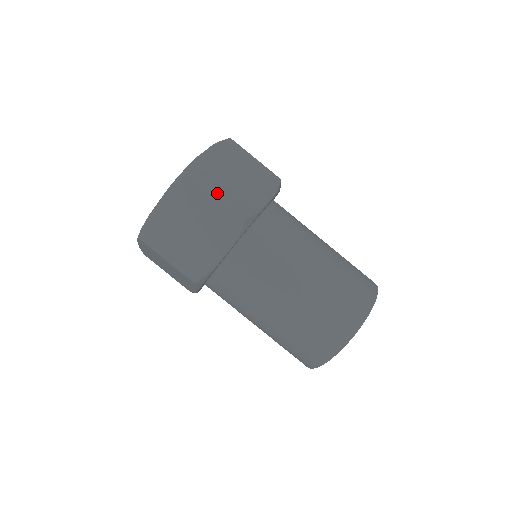
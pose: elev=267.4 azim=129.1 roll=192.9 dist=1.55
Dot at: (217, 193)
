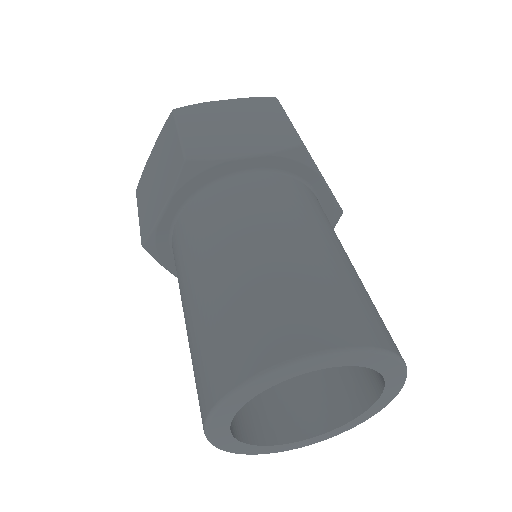
Dot at: (289, 119)
